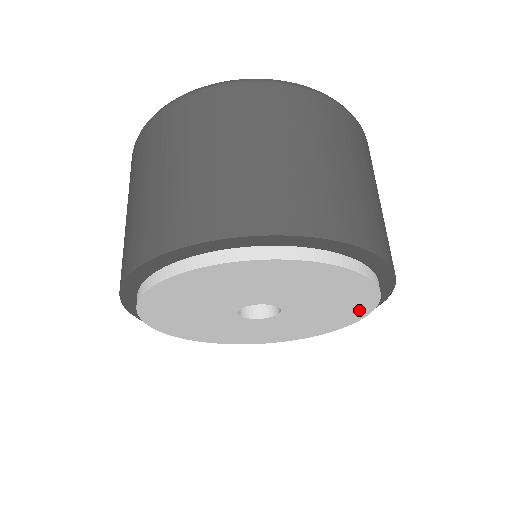
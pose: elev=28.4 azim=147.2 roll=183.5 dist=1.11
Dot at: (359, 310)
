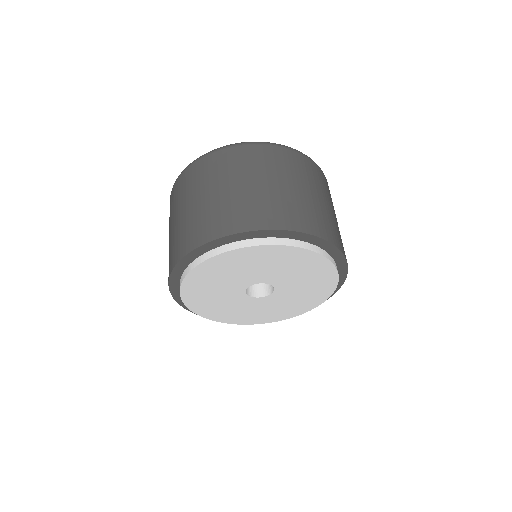
Dot at: (295, 312)
